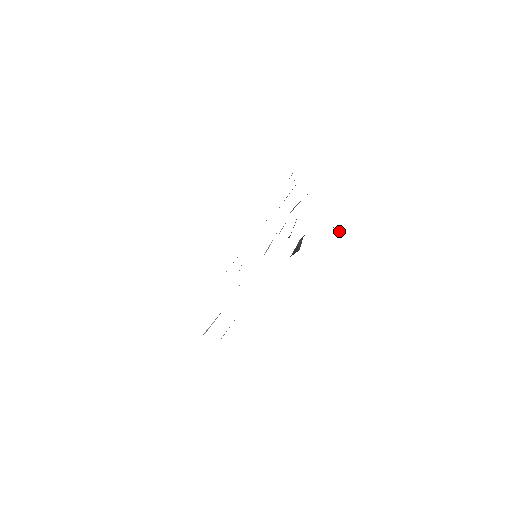
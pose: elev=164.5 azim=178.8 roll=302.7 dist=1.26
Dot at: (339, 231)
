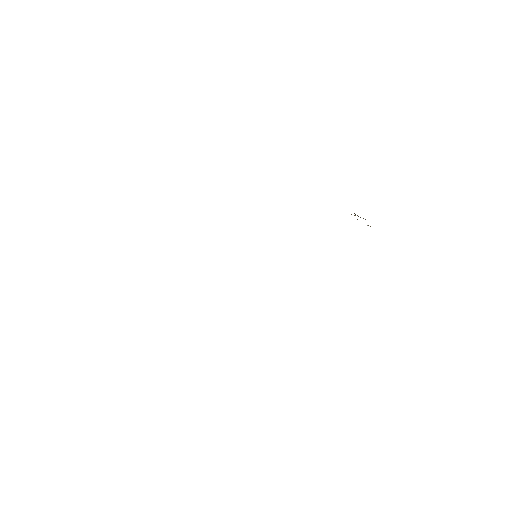
Dot at: occluded
